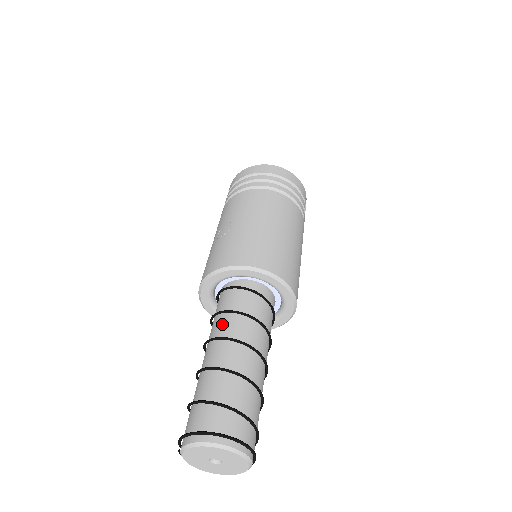
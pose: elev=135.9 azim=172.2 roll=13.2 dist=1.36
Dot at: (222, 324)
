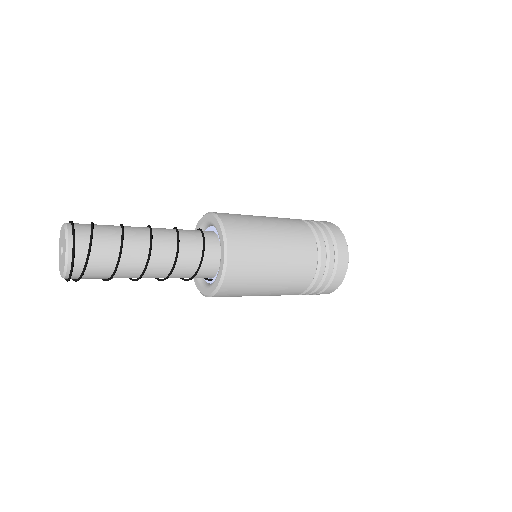
Dot at: occluded
